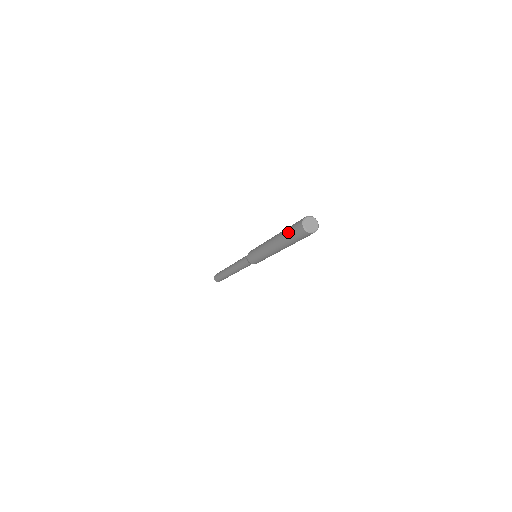
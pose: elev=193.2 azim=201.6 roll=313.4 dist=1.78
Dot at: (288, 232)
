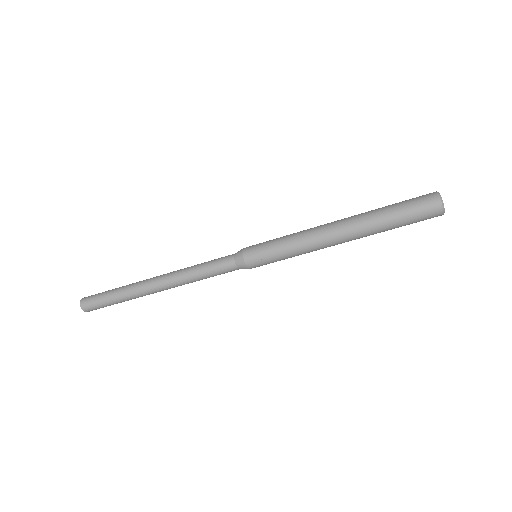
Dot at: (393, 204)
